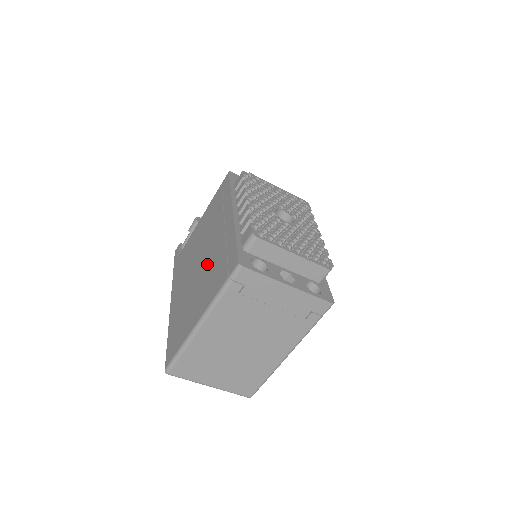
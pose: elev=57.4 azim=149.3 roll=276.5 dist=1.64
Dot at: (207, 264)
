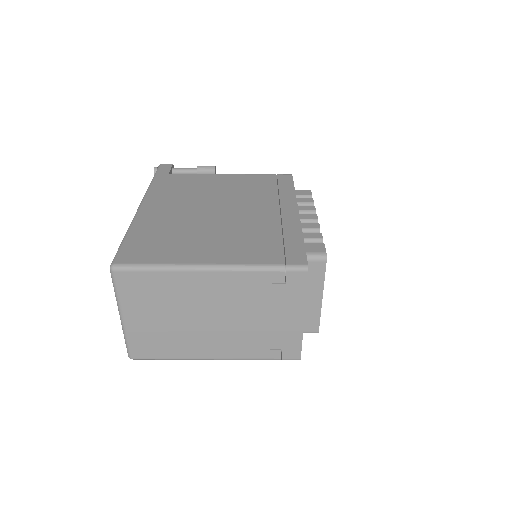
Dot at: (239, 224)
